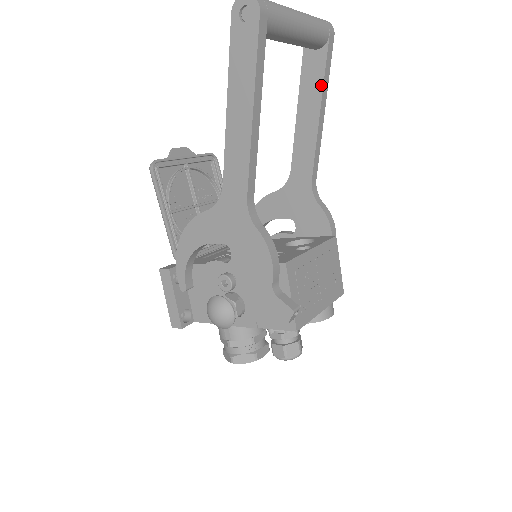
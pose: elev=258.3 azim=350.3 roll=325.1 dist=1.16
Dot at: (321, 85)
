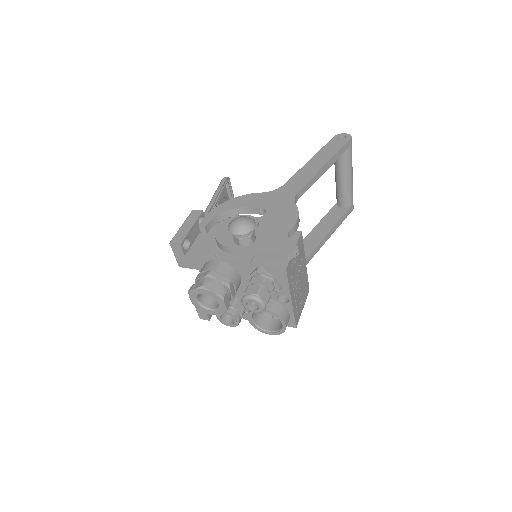
Dot at: (337, 221)
